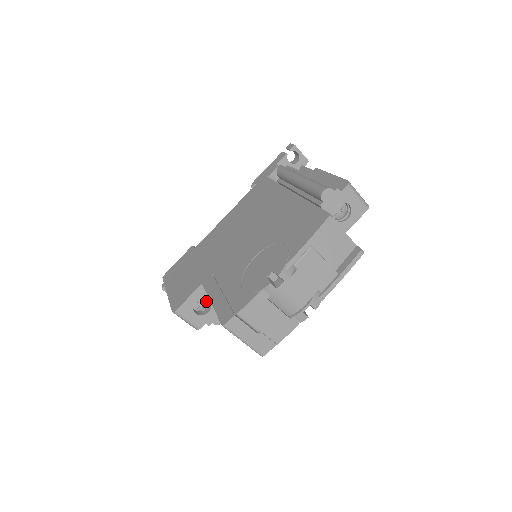
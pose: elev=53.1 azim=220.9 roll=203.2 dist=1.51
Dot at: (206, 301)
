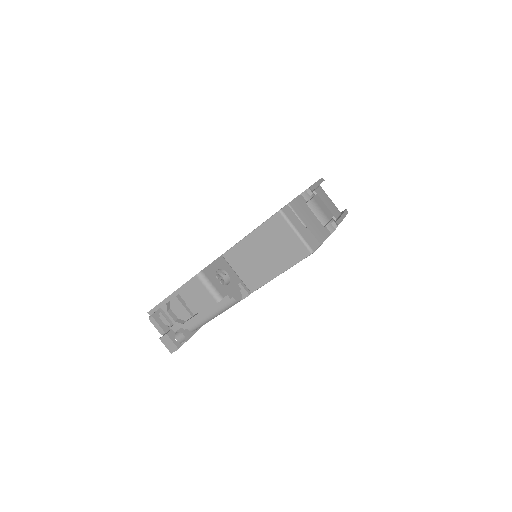
Dot at: (222, 280)
